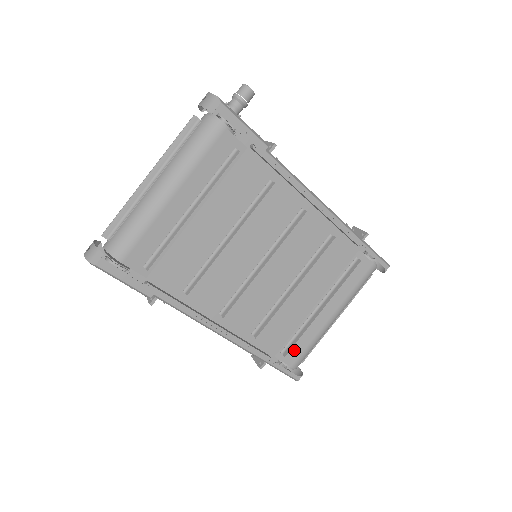
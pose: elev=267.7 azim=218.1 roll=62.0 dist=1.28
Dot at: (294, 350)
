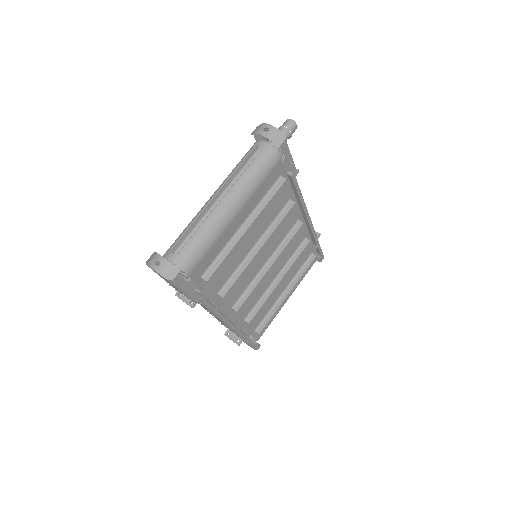
Dot at: occluded
